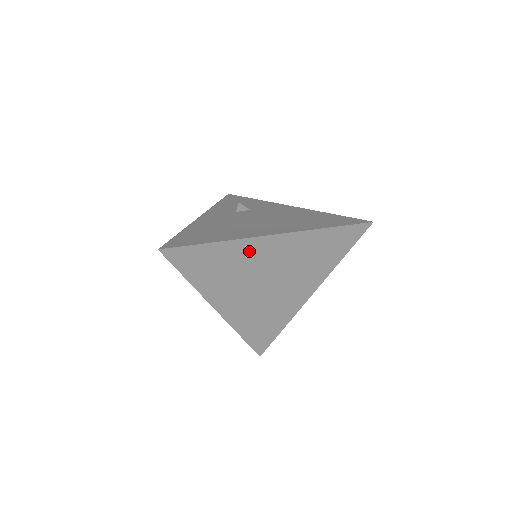
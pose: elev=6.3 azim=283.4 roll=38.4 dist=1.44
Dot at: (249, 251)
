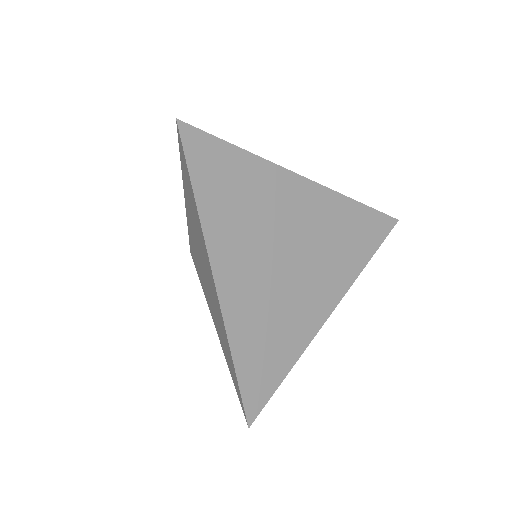
Dot at: (277, 189)
